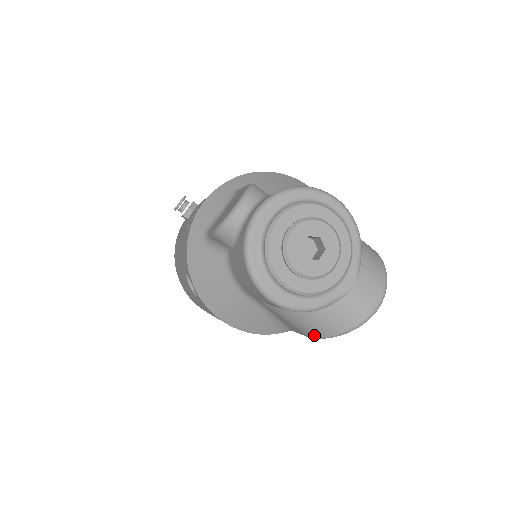
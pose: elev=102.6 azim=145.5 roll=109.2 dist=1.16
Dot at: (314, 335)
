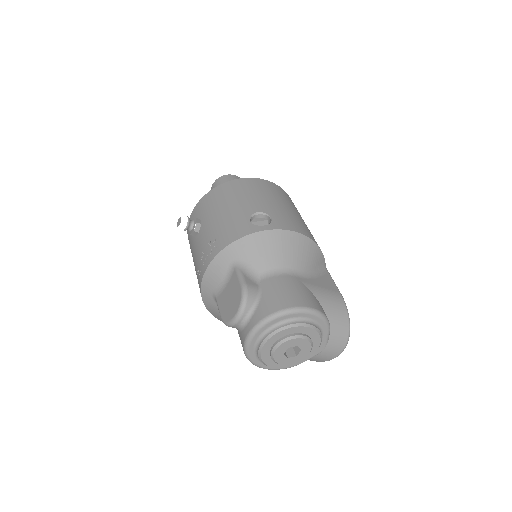
Dot at: occluded
